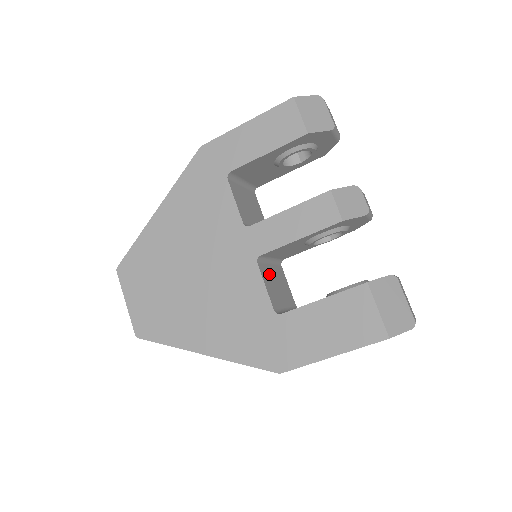
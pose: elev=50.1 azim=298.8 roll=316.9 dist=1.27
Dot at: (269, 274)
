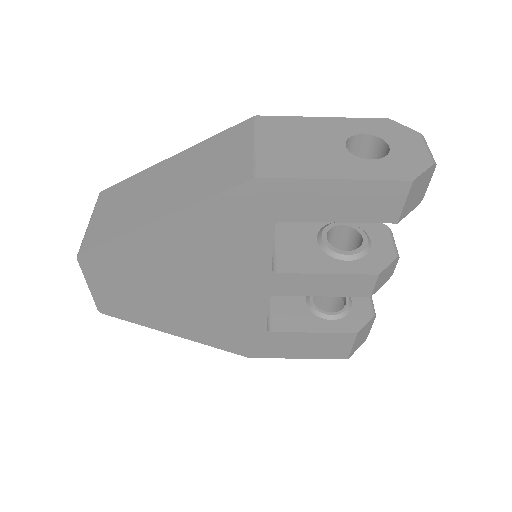
Dot at: occluded
